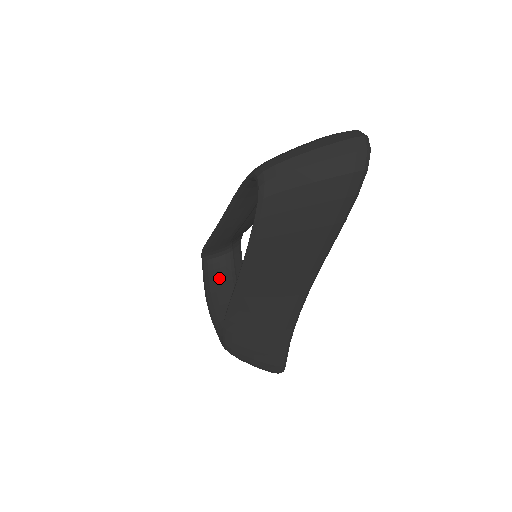
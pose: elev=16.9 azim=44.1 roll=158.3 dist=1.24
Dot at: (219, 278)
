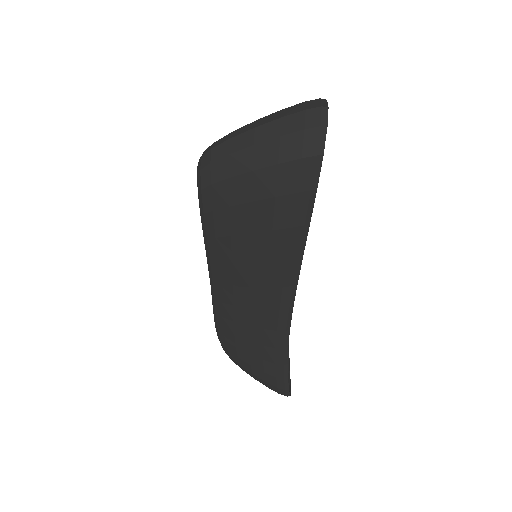
Dot at: occluded
